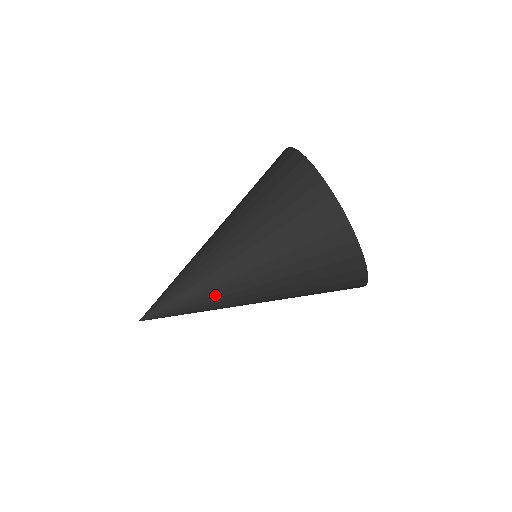
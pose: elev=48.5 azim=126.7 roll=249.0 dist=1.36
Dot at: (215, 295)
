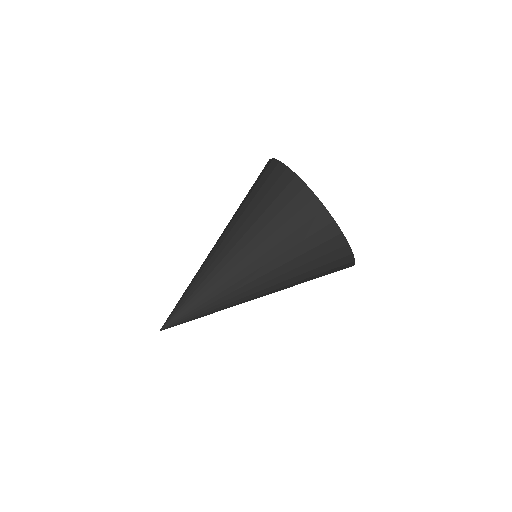
Dot at: (224, 308)
